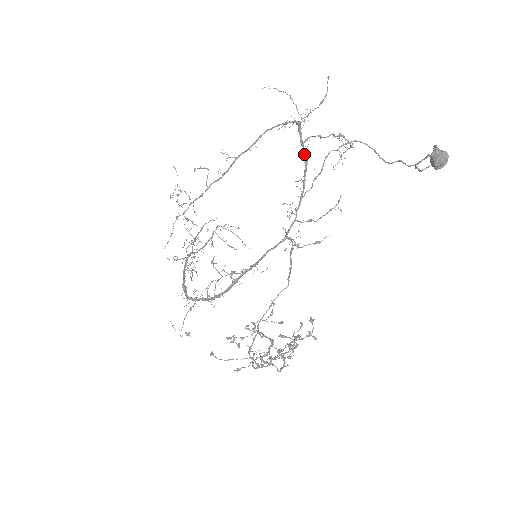
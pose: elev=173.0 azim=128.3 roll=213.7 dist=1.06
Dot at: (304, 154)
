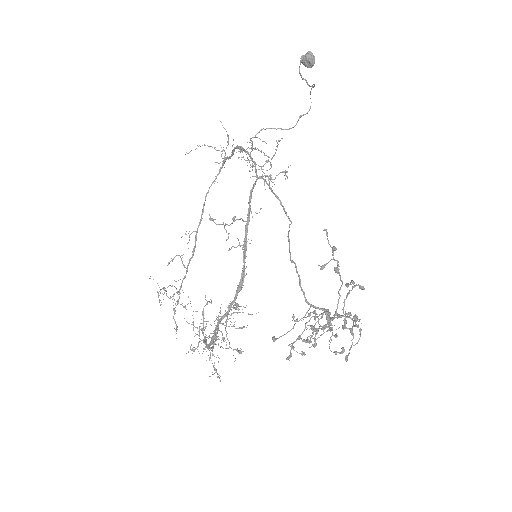
Dot at: (234, 148)
